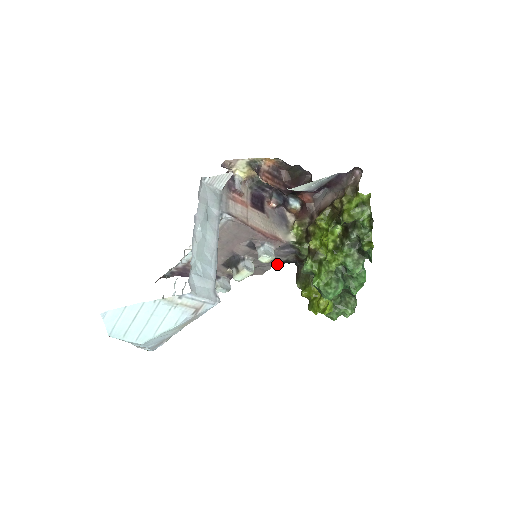
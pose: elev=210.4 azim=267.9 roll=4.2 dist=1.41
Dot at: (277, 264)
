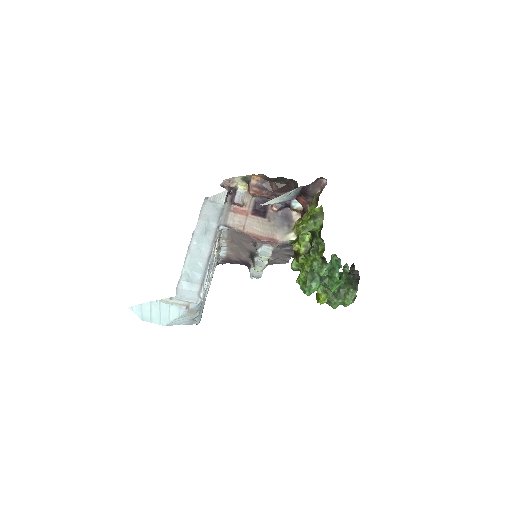
Dot at: (291, 256)
